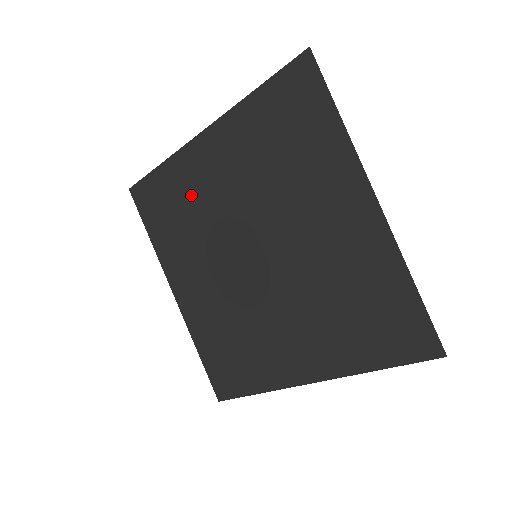
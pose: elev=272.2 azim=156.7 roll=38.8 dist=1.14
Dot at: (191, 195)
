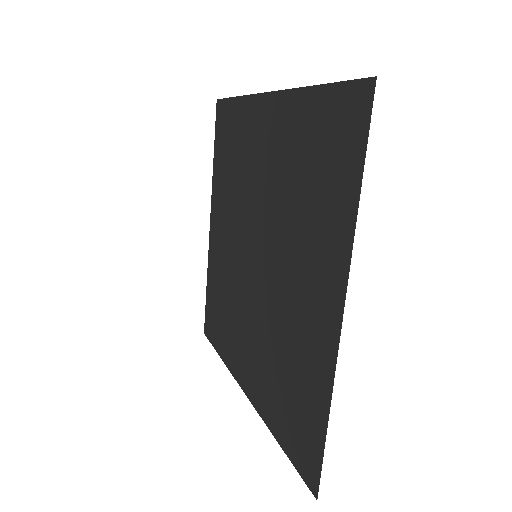
Dot at: (243, 150)
